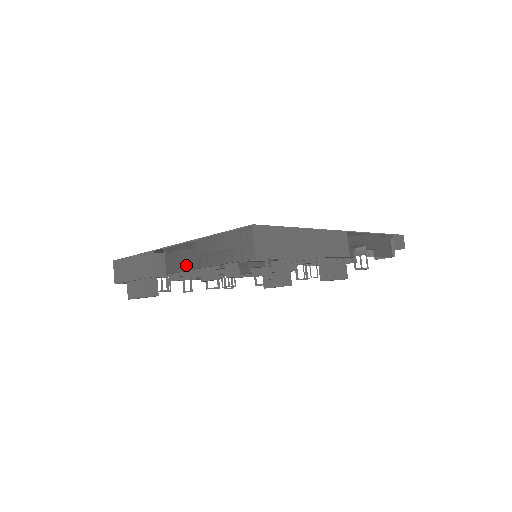
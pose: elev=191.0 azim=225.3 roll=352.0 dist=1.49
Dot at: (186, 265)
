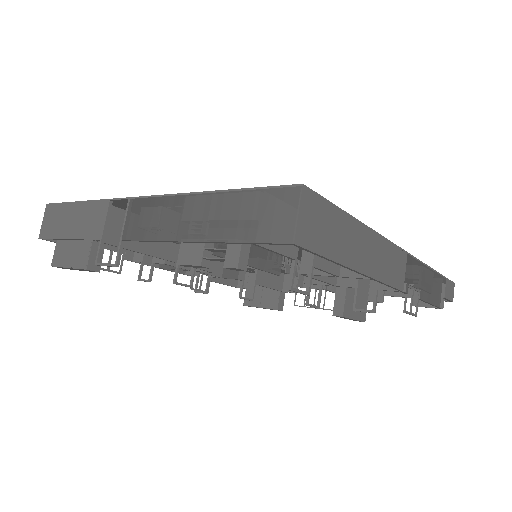
Dot at: (159, 231)
